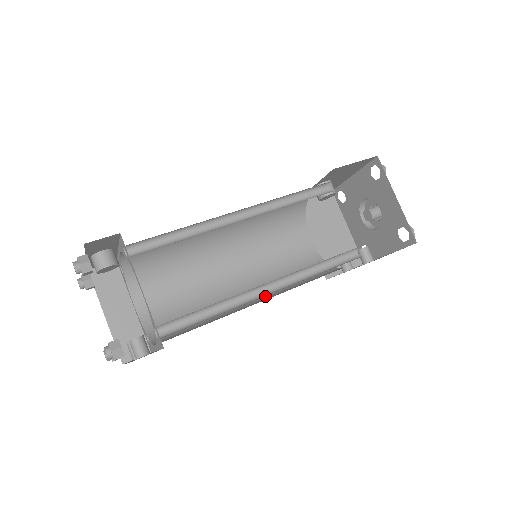
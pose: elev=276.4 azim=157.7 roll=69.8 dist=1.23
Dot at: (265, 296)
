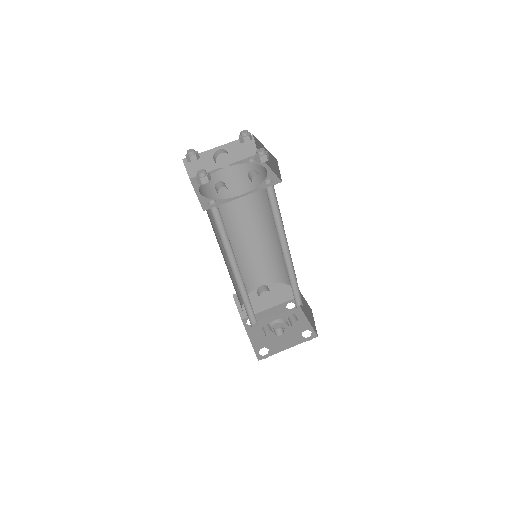
Dot at: occluded
